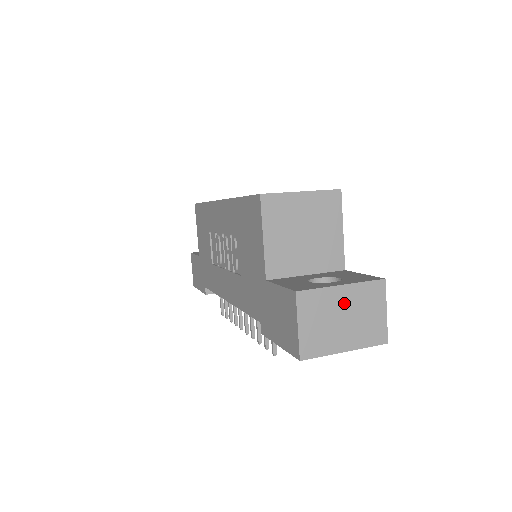
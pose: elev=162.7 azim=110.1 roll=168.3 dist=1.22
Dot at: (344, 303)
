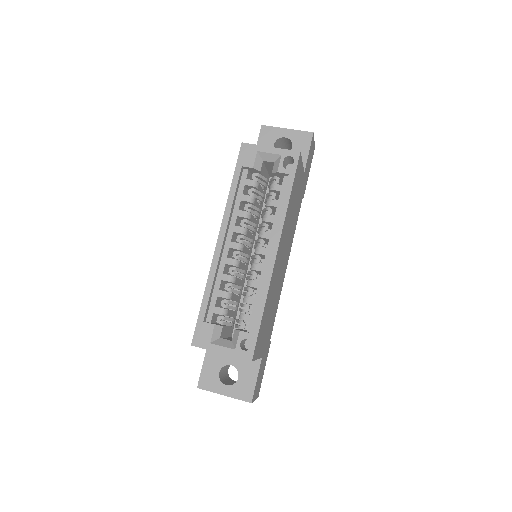
Dot at: occluded
